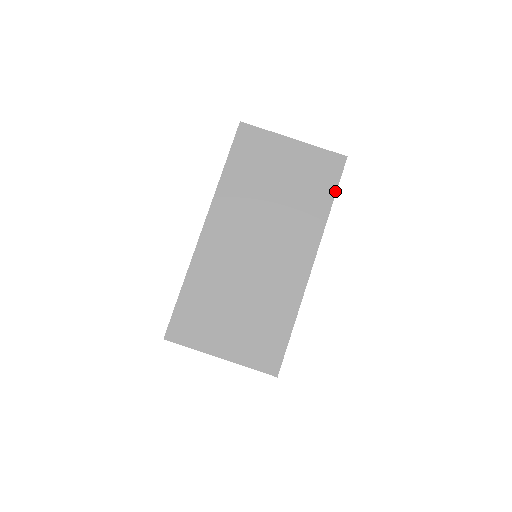
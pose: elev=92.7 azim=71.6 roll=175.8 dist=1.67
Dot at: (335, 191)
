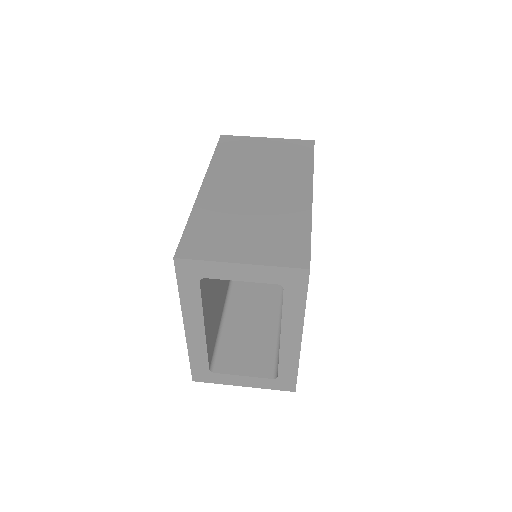
Dot at: (313, 156)
